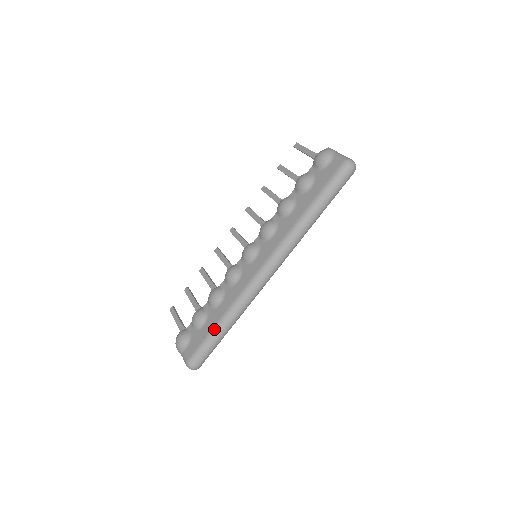
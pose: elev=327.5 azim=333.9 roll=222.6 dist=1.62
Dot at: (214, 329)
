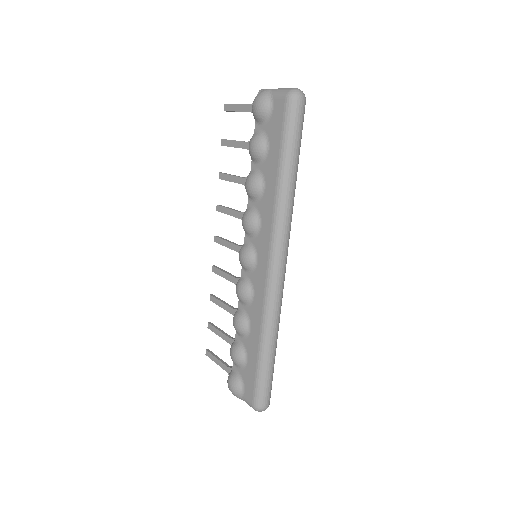
Dot at: (259, 360)
